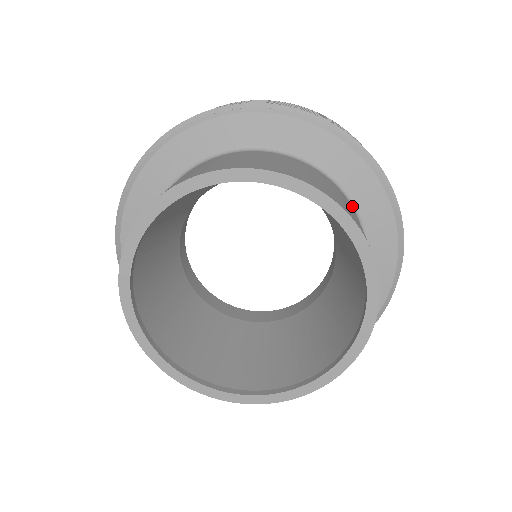
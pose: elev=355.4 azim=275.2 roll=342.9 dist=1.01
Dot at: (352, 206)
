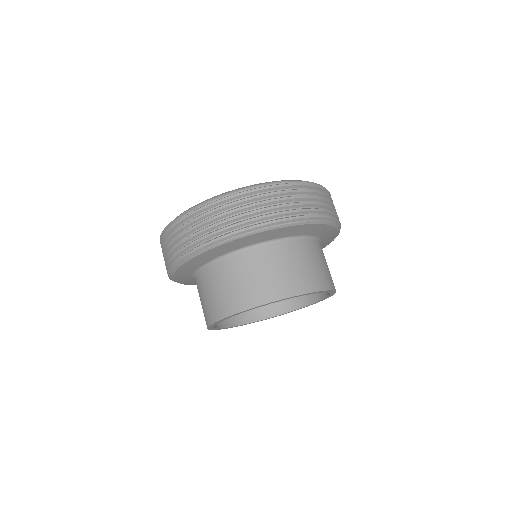
Dot at: (320, 241)
